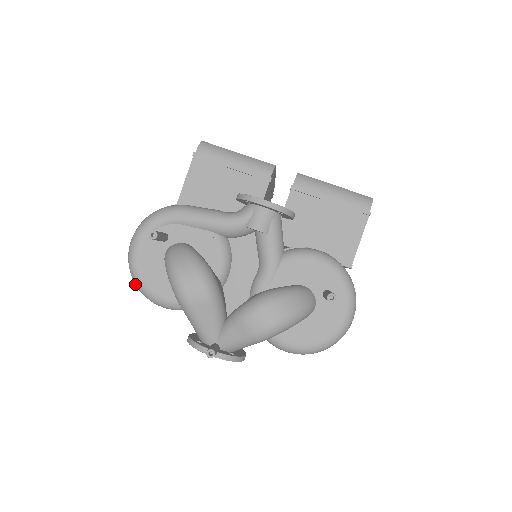
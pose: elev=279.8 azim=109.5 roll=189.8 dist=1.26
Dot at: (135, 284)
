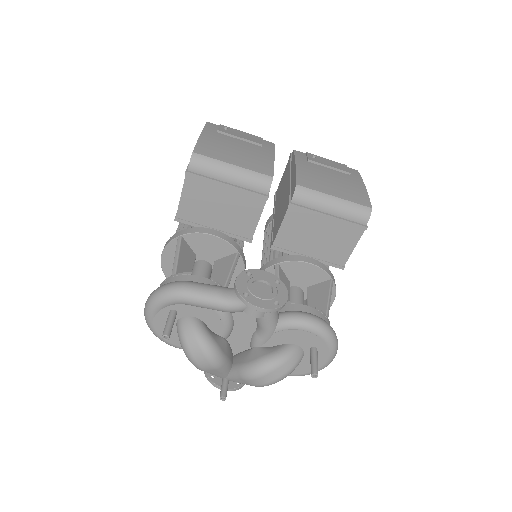
Dot at: occluded
